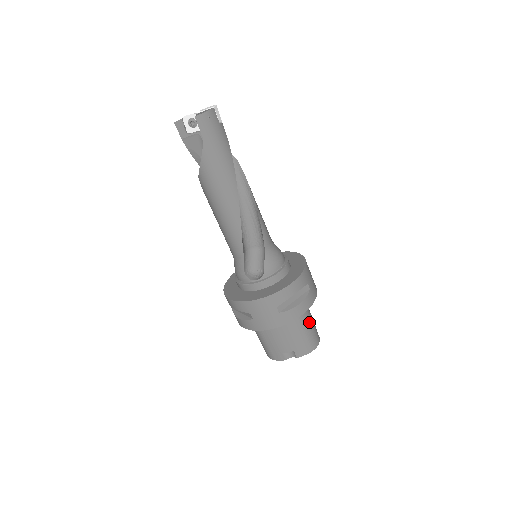
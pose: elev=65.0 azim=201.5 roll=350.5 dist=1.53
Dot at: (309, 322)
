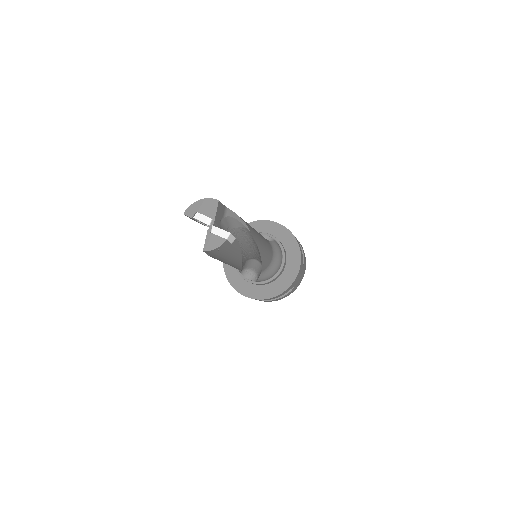
Dot at: occluded
